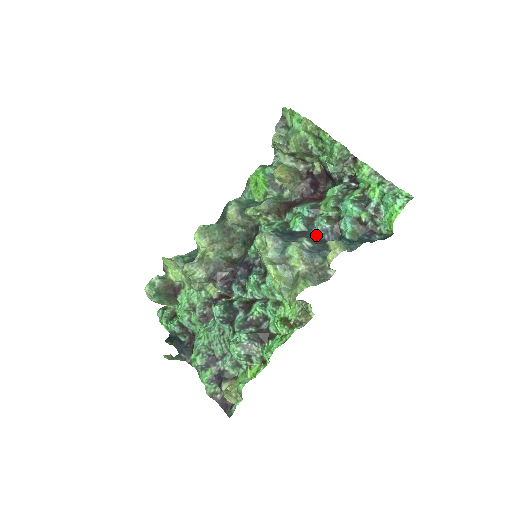
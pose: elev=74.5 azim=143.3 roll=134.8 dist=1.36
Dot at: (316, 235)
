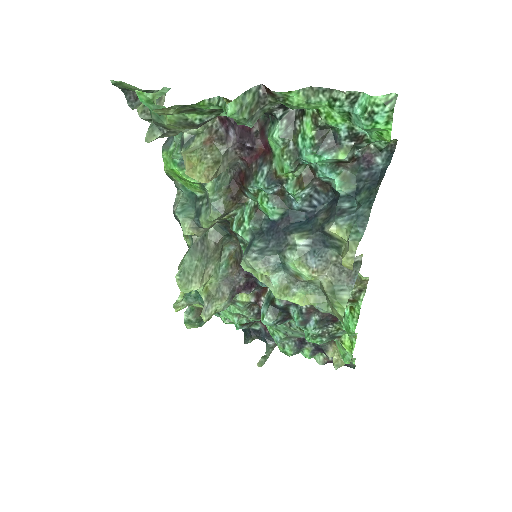
Dot at: (302, 210)
